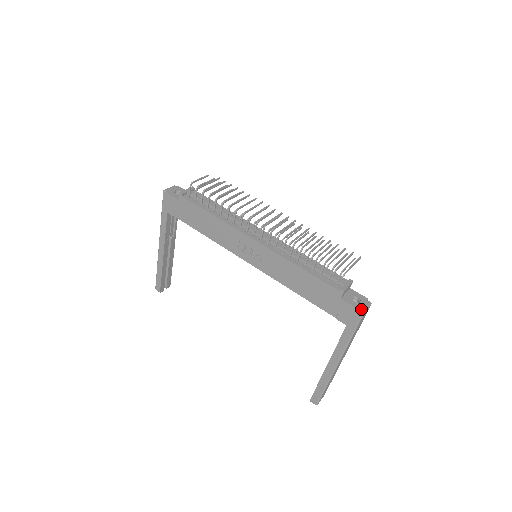
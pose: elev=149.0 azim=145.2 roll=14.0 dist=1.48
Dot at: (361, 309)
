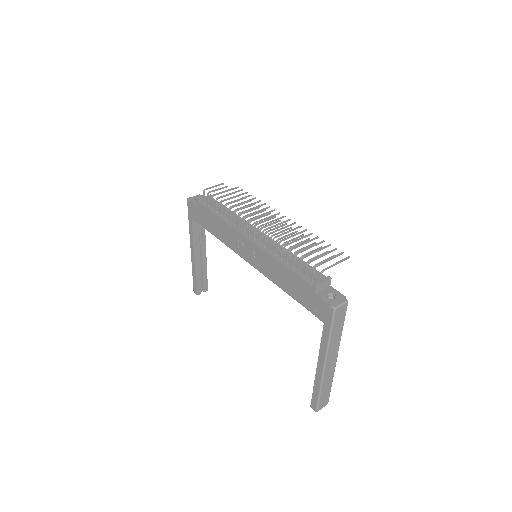
Dot at: (332, 305)
